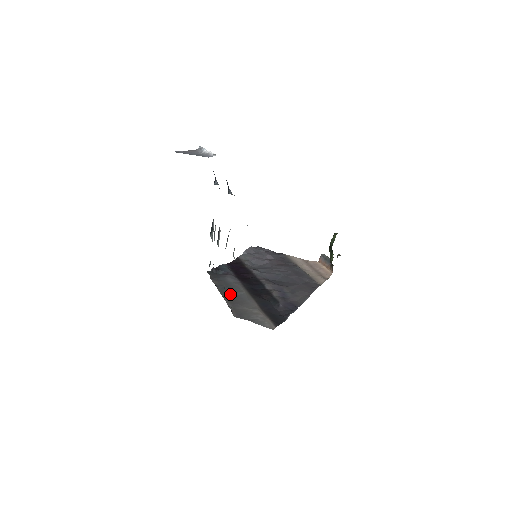
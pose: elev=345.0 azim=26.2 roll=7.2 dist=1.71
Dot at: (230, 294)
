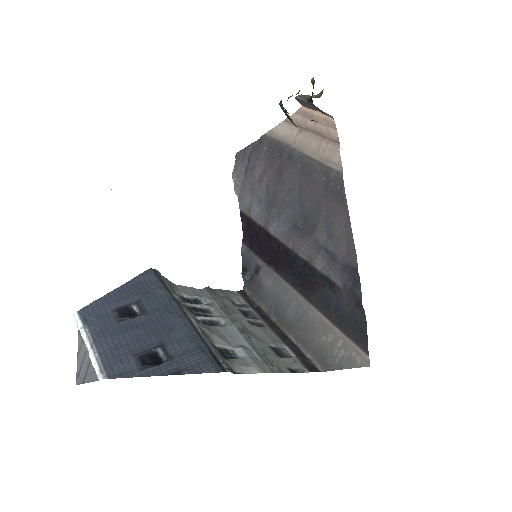
Dot at: (288, 320)
